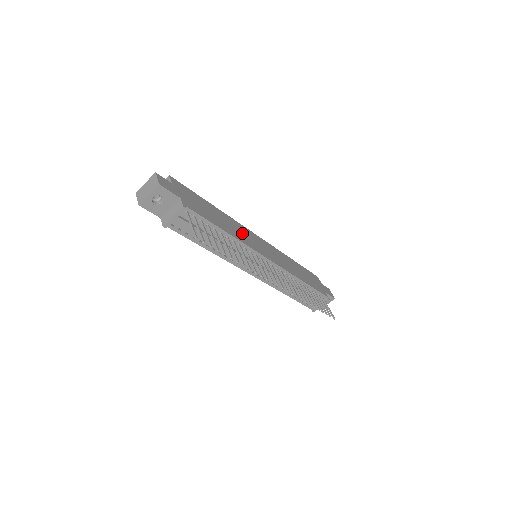
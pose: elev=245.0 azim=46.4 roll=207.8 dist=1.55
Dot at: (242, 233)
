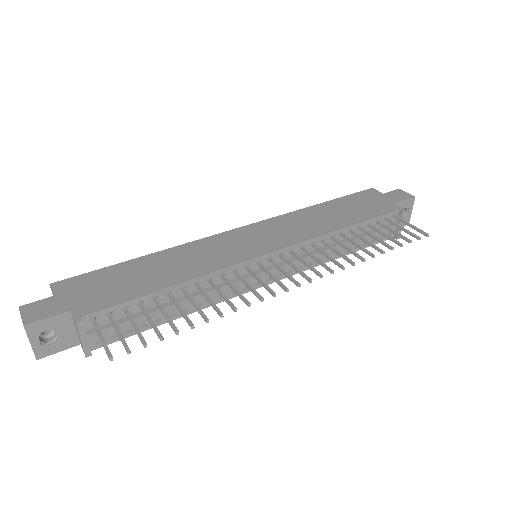
Dot at: (207, 254)
